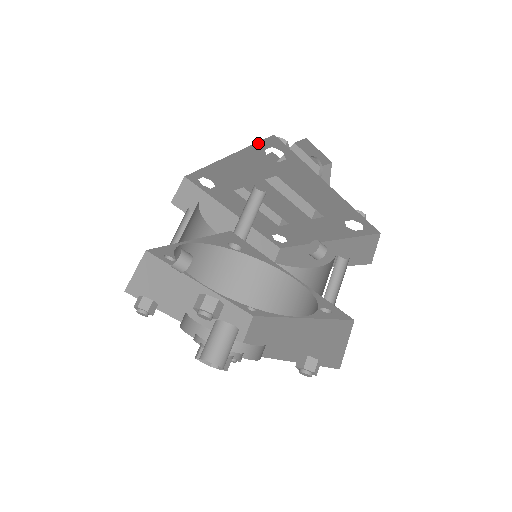
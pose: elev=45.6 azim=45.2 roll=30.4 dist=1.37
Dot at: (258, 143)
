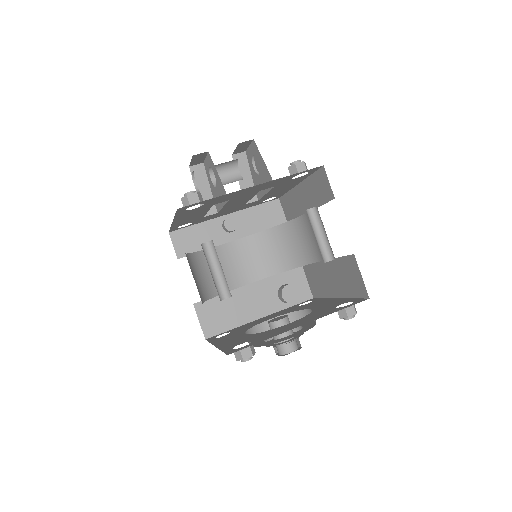
Dot at: (303, 172)
